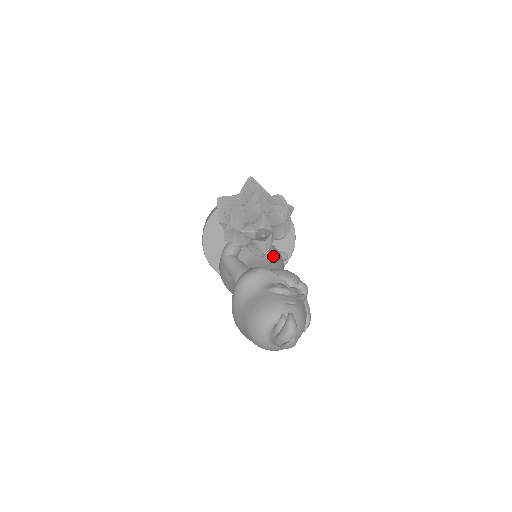
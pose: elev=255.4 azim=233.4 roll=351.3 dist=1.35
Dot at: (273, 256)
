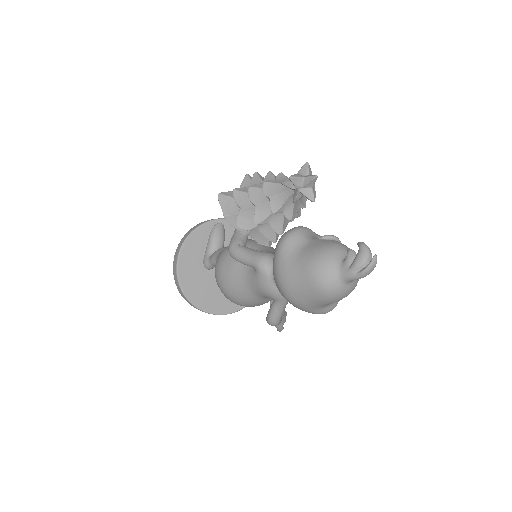
Dot at: occluded
